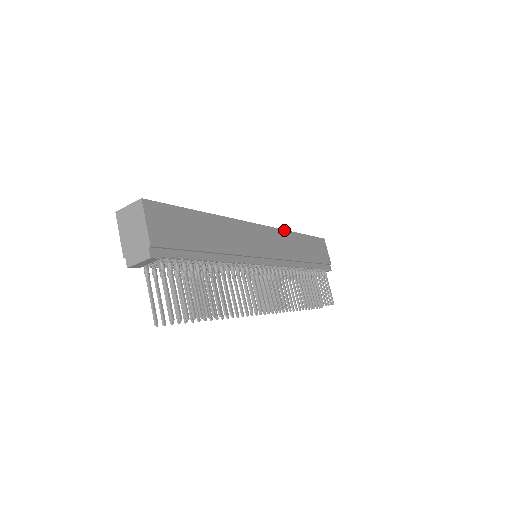
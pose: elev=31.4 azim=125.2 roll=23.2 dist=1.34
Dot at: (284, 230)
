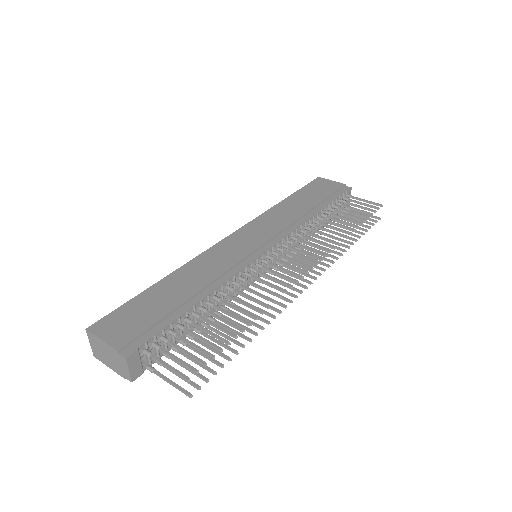
Dot at: (263, 214)
